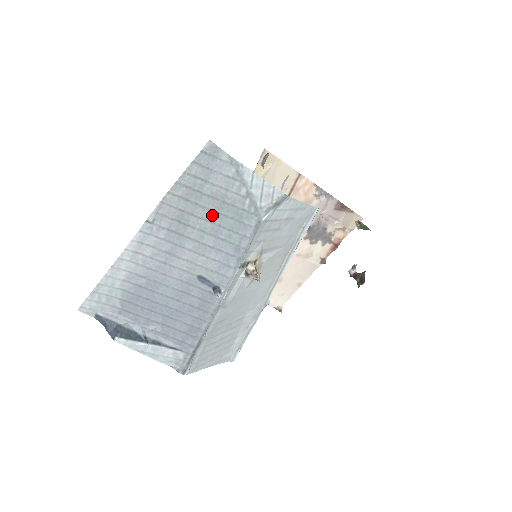
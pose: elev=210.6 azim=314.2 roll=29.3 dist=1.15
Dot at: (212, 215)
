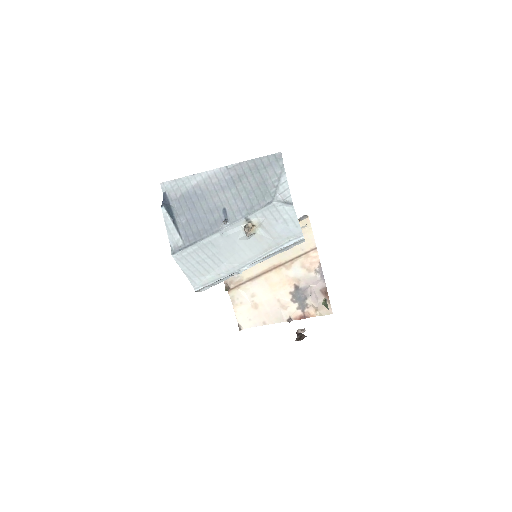
Dot at: (255, 184)
